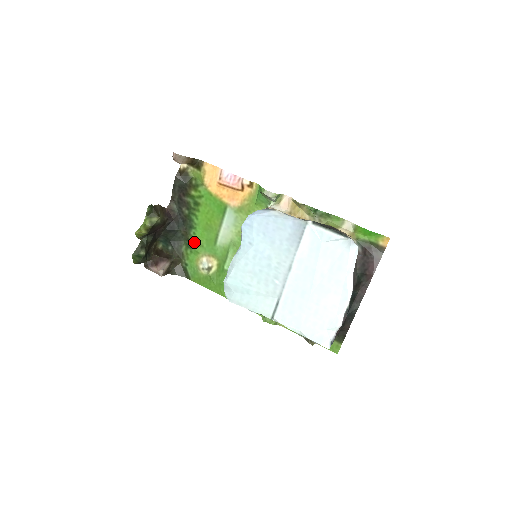
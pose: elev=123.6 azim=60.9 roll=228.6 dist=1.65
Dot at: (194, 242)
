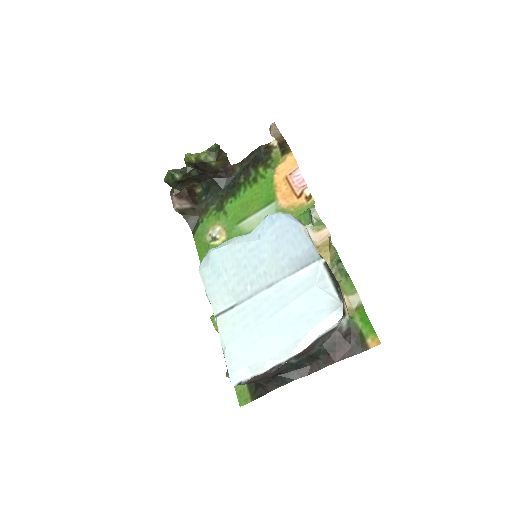
Dot at: (224, 208)
